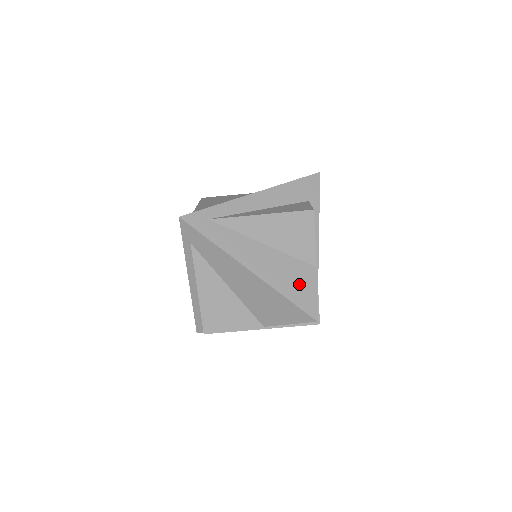
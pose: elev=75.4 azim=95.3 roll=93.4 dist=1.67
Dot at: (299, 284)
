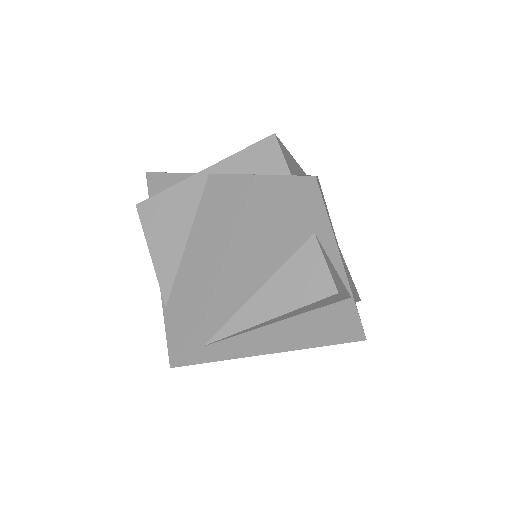
Dot at: (337, 326)
